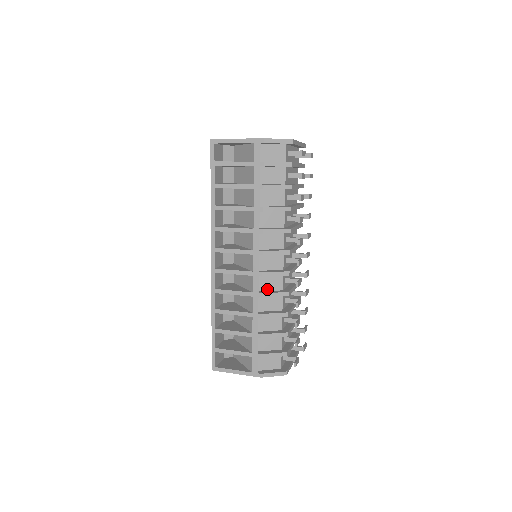
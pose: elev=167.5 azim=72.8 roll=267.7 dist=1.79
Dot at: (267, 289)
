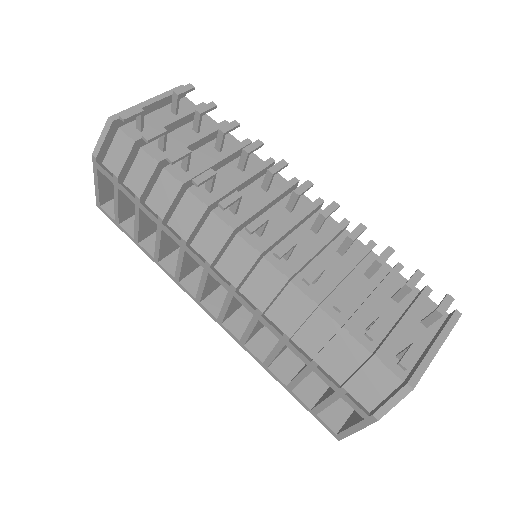
Dot at: (266, 294)
